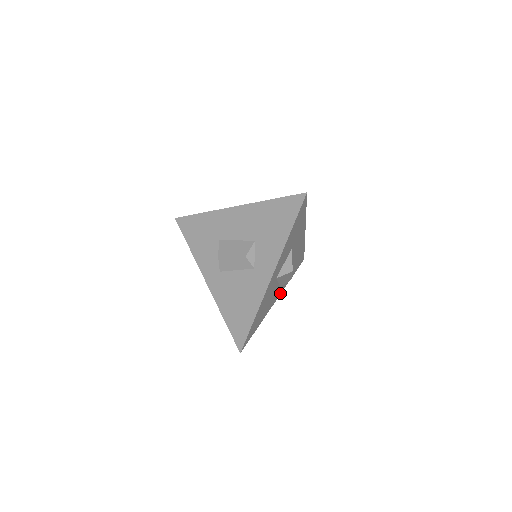
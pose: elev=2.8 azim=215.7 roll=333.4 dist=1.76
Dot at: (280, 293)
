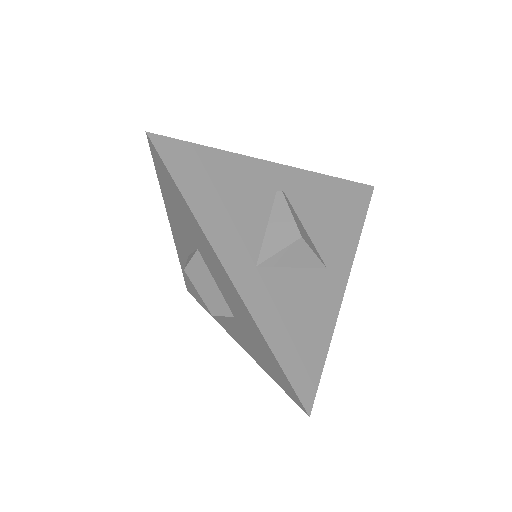
Dot at: occluded
